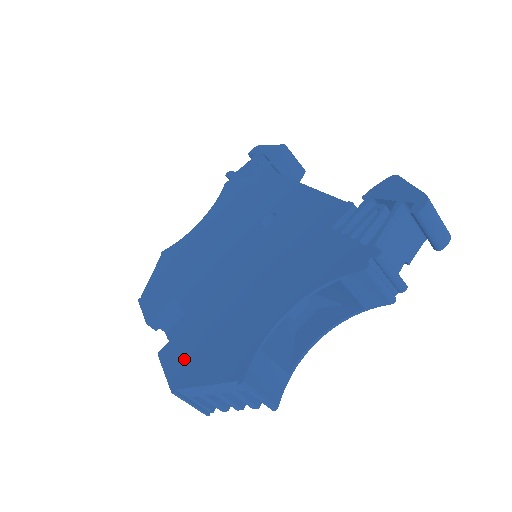
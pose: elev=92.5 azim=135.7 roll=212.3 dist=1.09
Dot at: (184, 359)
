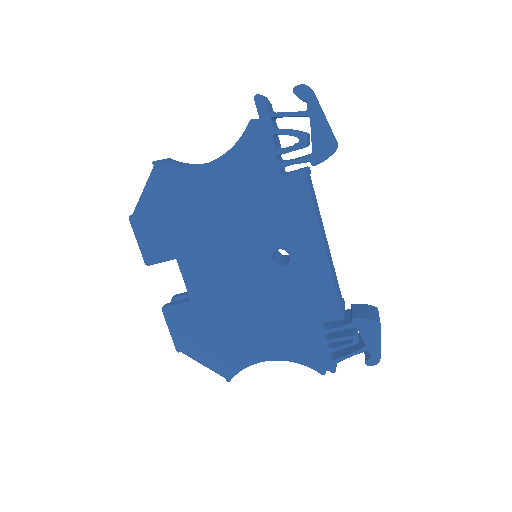
Dot at: (187, 334)
